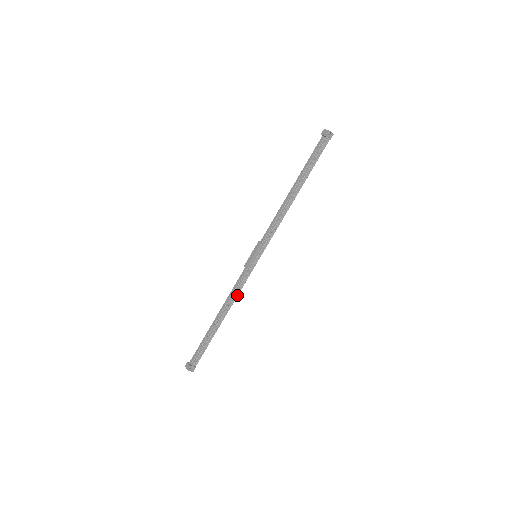
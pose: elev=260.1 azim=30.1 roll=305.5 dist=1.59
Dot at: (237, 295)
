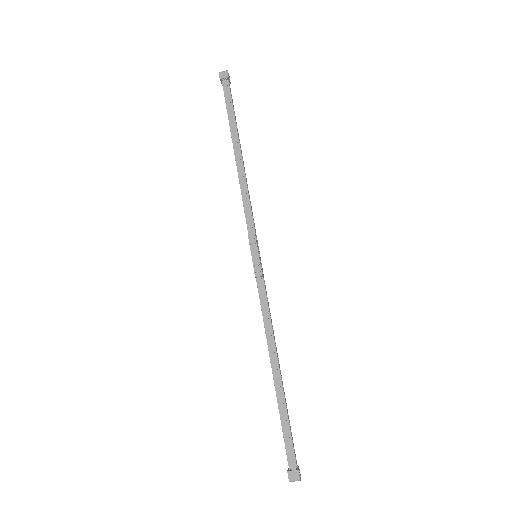
Dot at: (271, 322)
